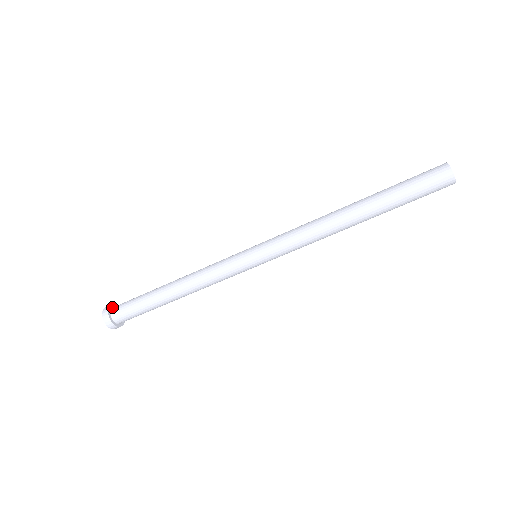
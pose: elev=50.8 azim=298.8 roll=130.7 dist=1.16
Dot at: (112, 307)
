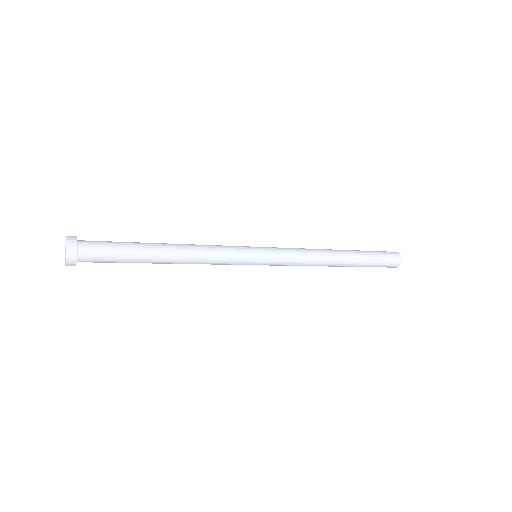
Dot at: (77, 241)
